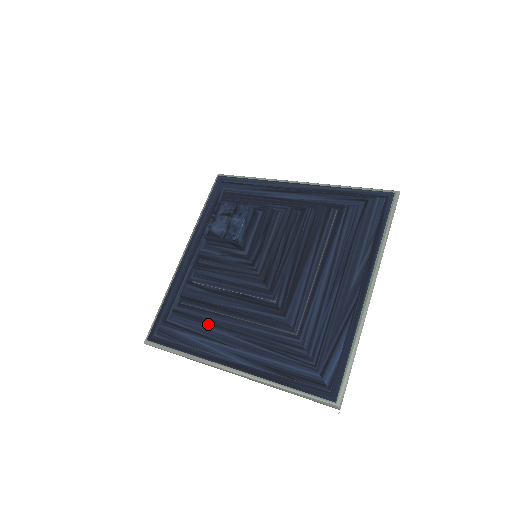
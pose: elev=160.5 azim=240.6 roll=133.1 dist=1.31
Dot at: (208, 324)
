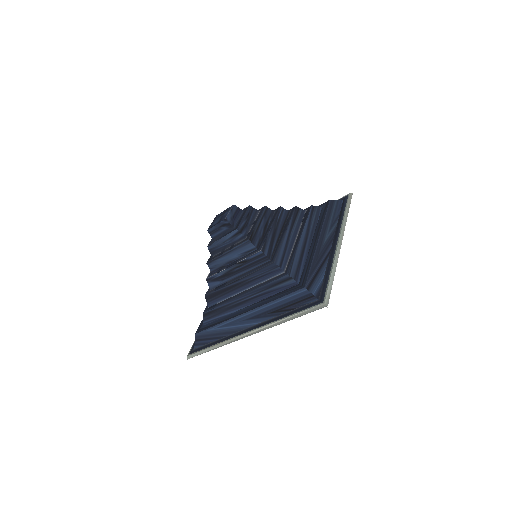
Dot at: (227, 310)
